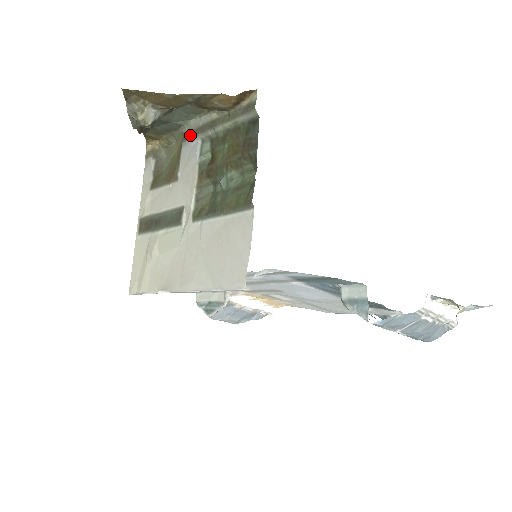
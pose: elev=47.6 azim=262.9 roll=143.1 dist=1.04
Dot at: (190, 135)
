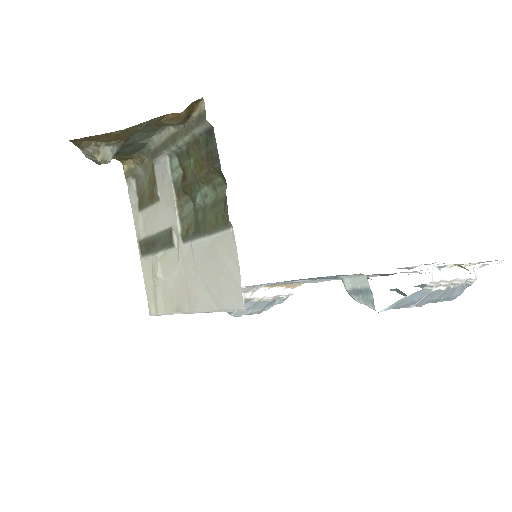
Dot at: (157, 152)
